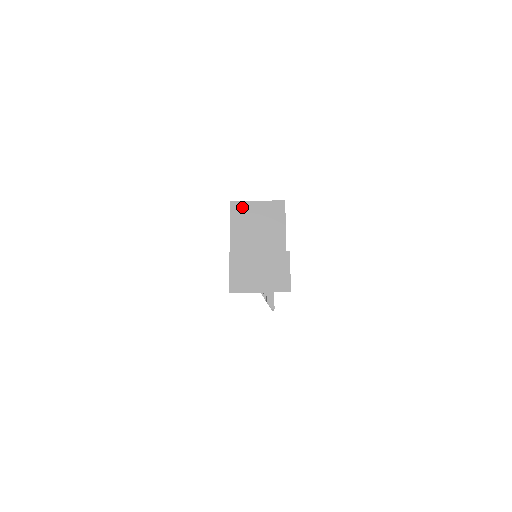
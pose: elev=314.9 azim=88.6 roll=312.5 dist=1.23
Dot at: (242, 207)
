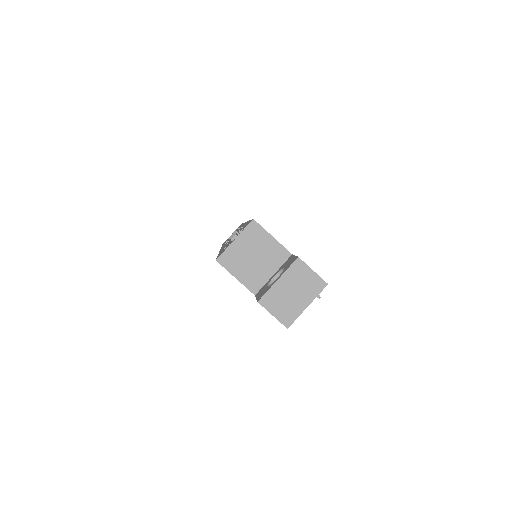
Dot at: (228, 255)
